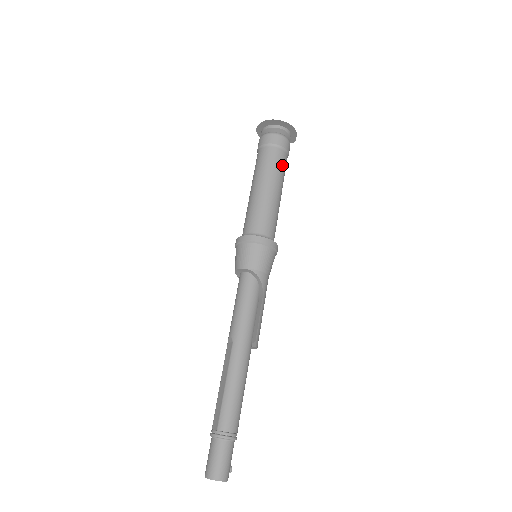
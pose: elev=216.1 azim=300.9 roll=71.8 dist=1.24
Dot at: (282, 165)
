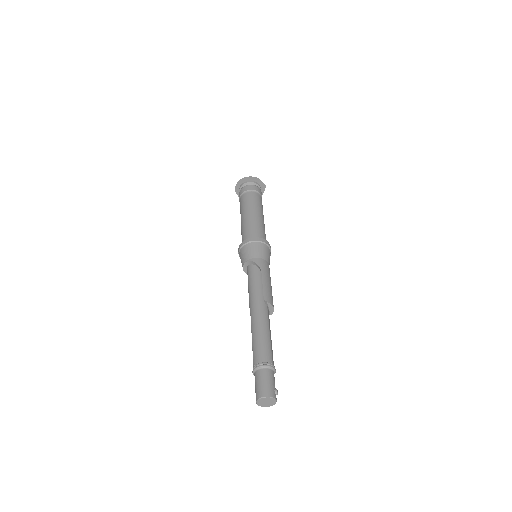
Dot at: (253, 199)
